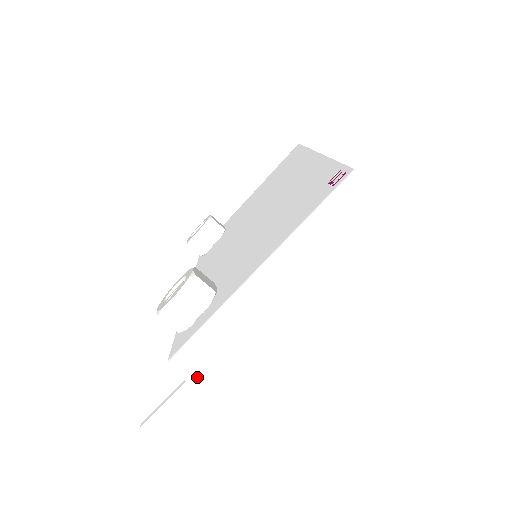
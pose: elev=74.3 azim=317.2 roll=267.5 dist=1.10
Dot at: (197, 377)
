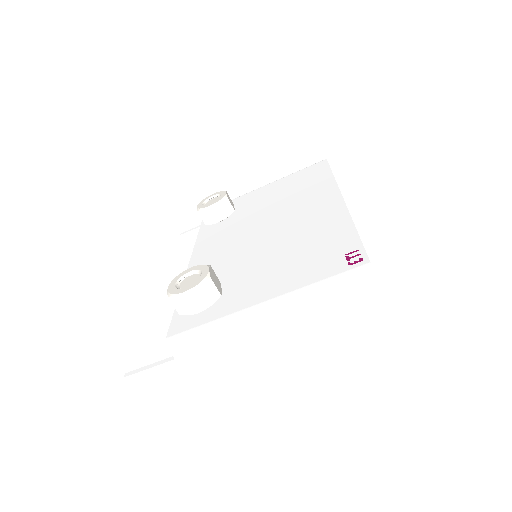
Dot at: (185, 359)
